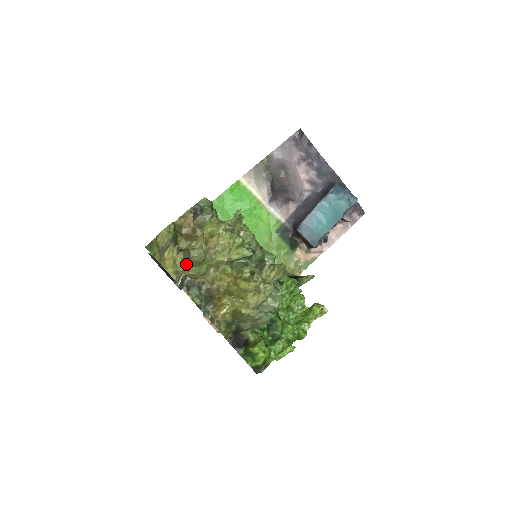
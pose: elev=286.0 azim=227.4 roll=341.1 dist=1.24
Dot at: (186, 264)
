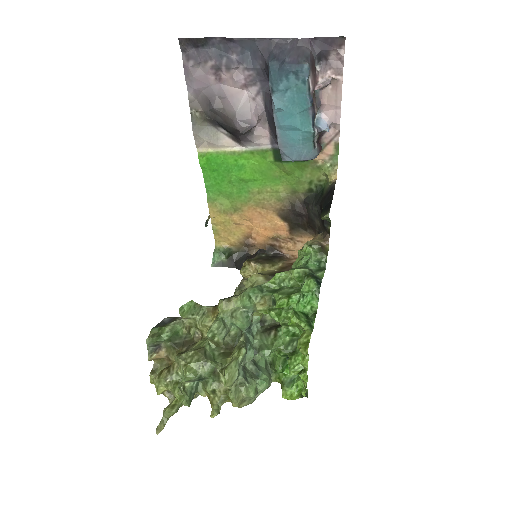
Dot at: occluded
